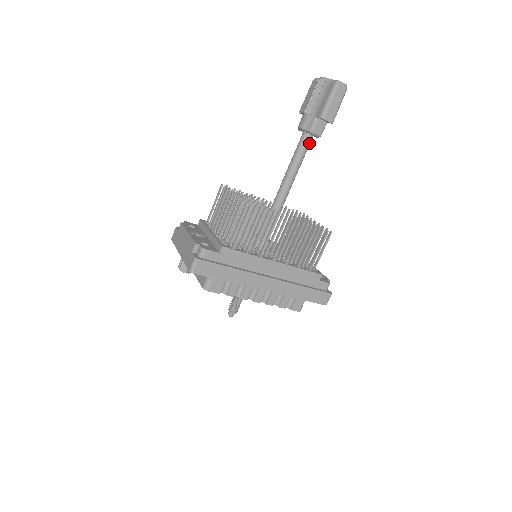
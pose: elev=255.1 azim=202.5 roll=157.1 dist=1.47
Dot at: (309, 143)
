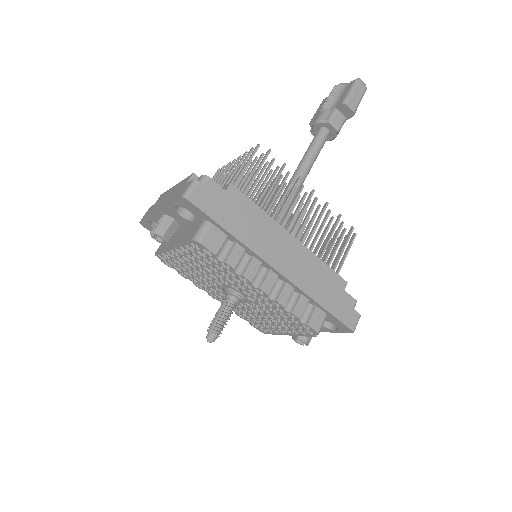
Dot at: (325, 139)
